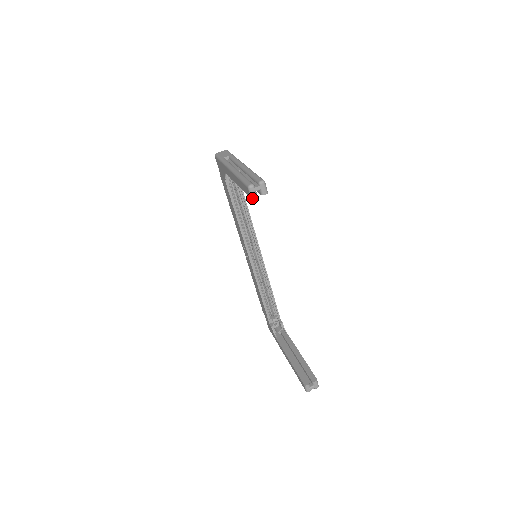
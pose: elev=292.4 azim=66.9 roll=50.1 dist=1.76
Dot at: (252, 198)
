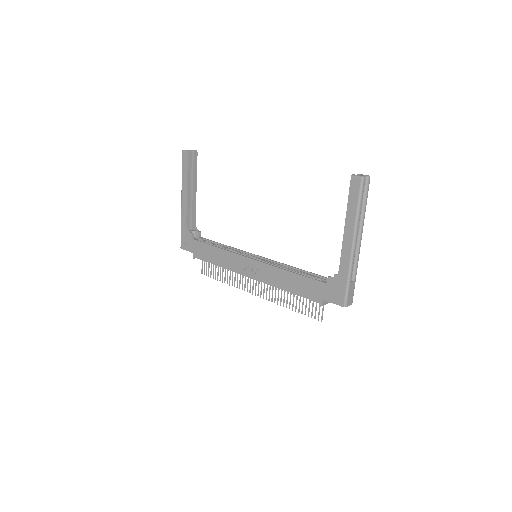
Dot at: (188, 151)
